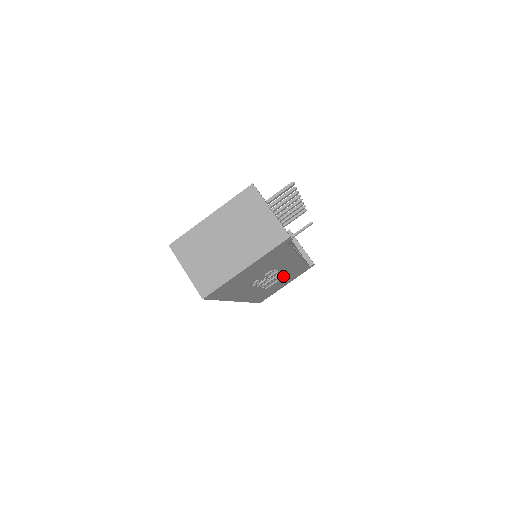
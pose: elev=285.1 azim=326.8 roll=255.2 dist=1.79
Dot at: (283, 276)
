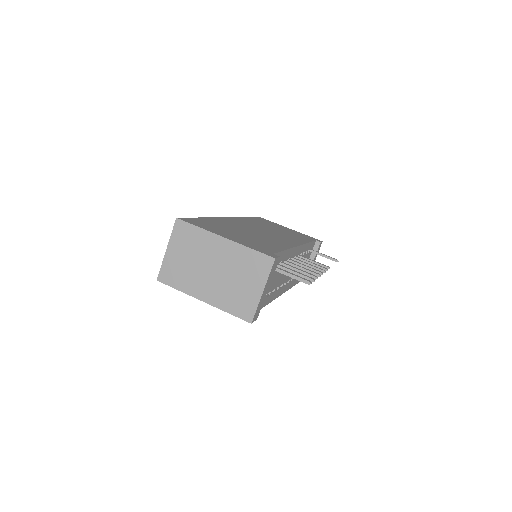
Dot at: occluded
